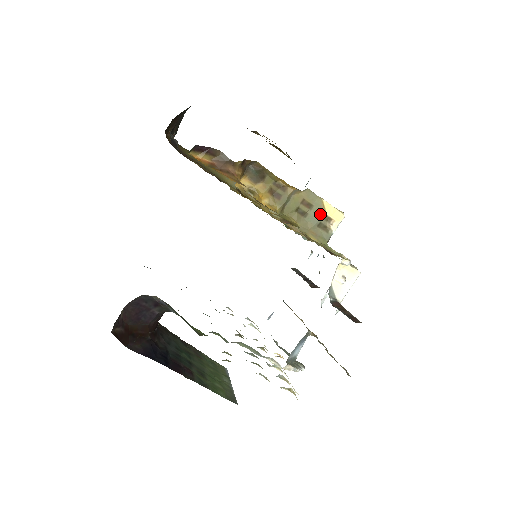
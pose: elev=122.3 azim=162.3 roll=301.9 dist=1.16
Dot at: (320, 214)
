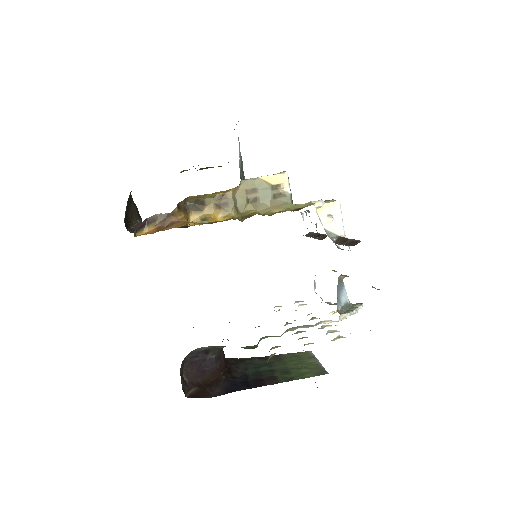
Dot at: (268, 189)
